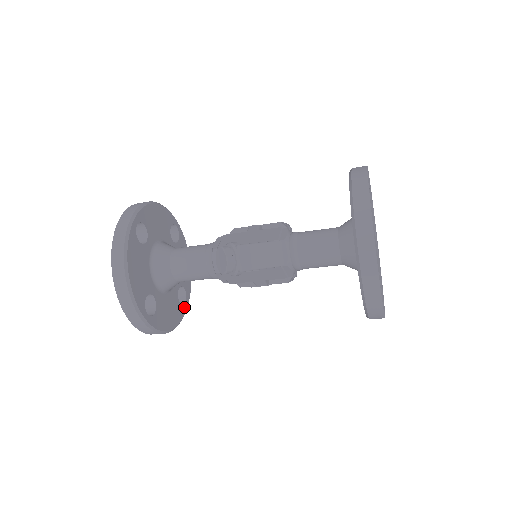
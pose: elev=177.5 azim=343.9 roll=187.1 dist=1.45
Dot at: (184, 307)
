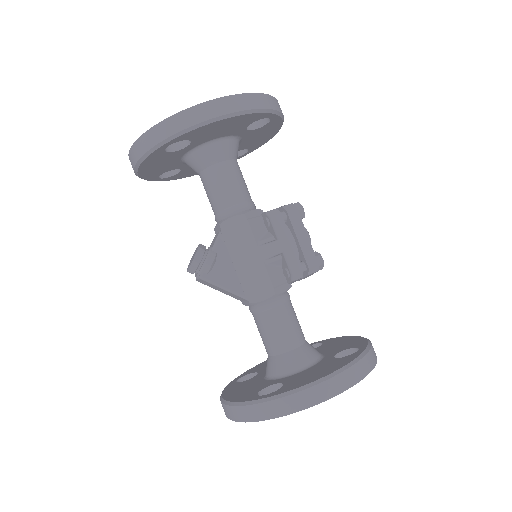
Dot at: (237, 158)
